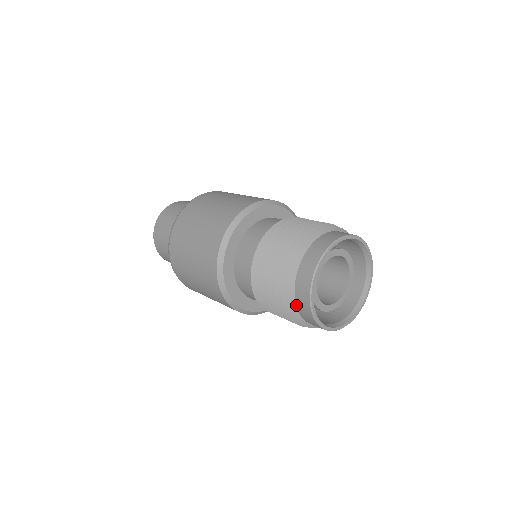
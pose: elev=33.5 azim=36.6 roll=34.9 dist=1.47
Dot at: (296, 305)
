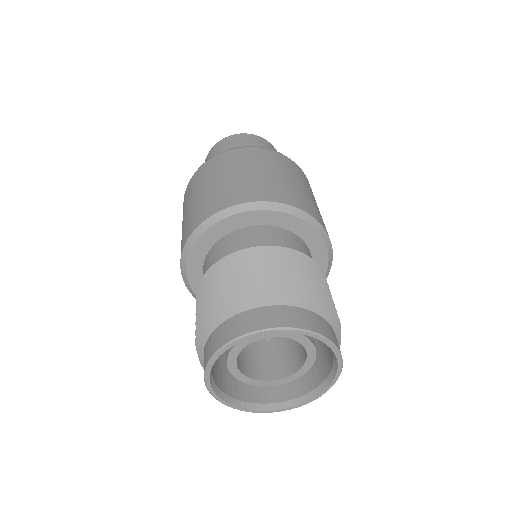
Dot at: occluded
